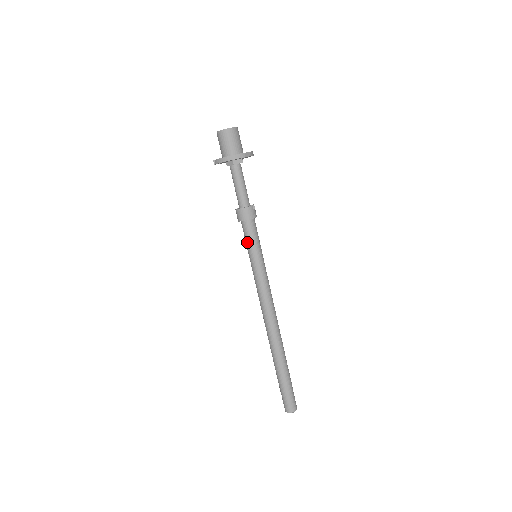
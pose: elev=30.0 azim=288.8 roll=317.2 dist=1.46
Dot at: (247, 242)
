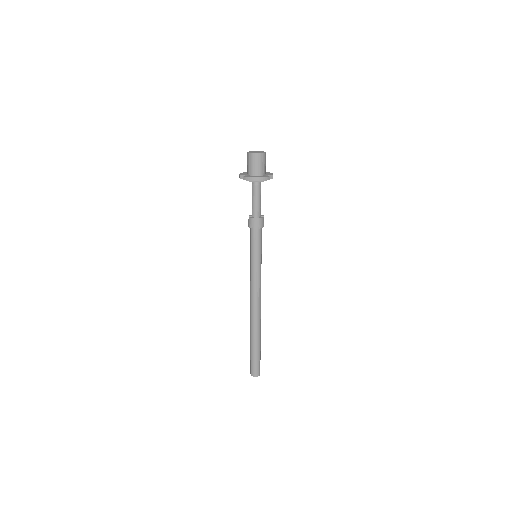
Dot at: (253, 245)
